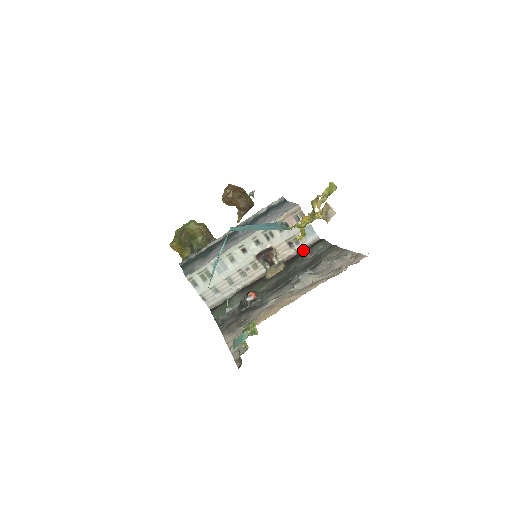
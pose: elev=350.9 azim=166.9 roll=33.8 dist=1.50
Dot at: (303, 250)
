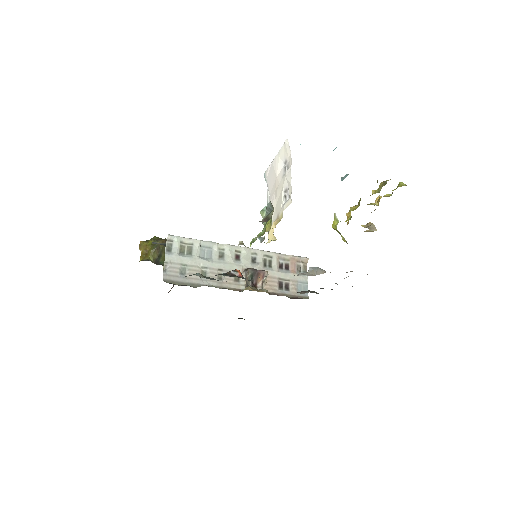
Dot at: (289, 297)
